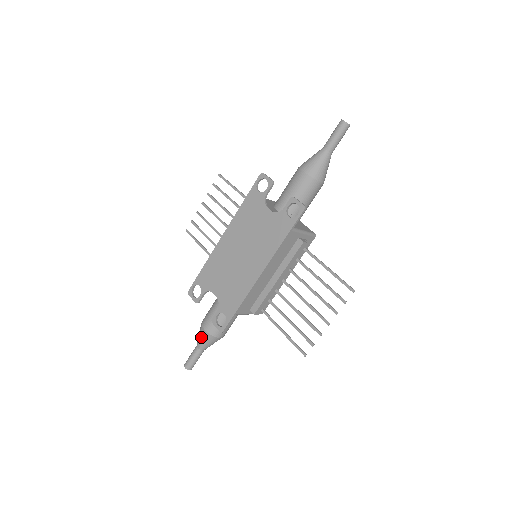
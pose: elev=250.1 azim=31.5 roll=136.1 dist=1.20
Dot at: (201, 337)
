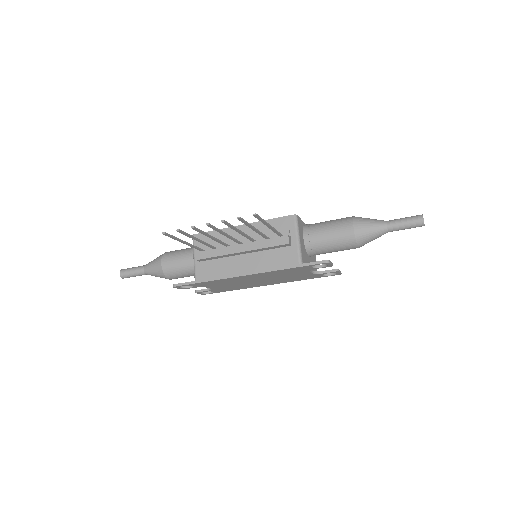
Dot at: occluded
